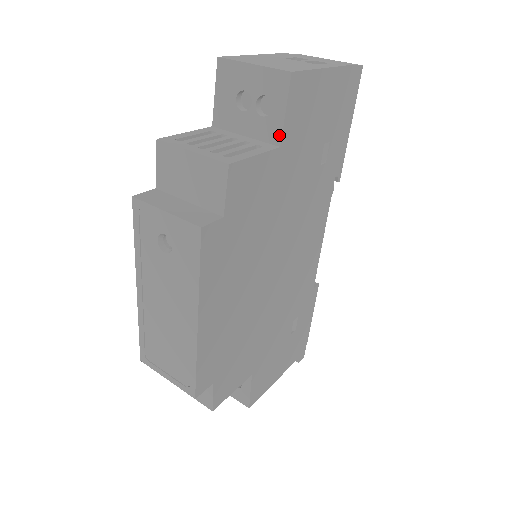
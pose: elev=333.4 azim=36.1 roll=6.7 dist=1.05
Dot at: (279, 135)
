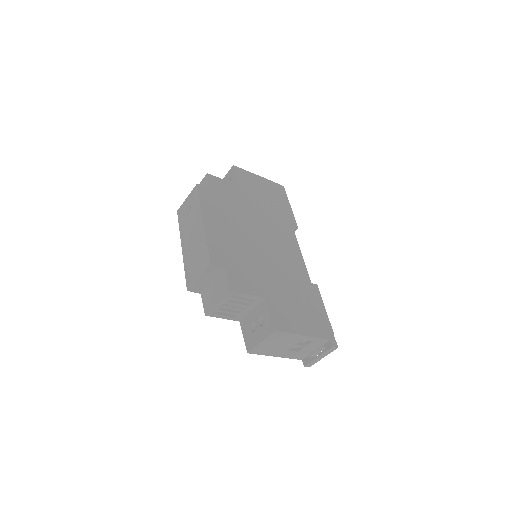
Dot at: (236, 182)
